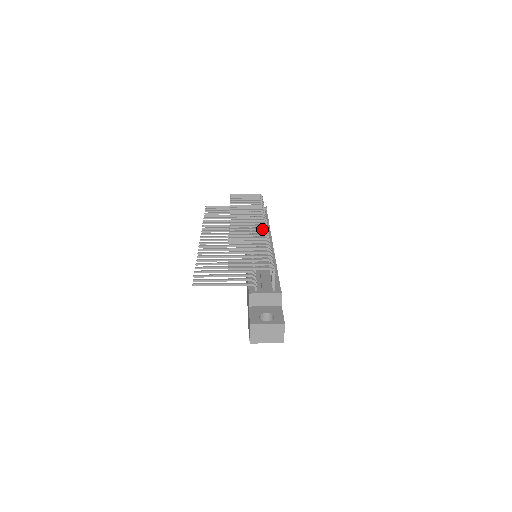
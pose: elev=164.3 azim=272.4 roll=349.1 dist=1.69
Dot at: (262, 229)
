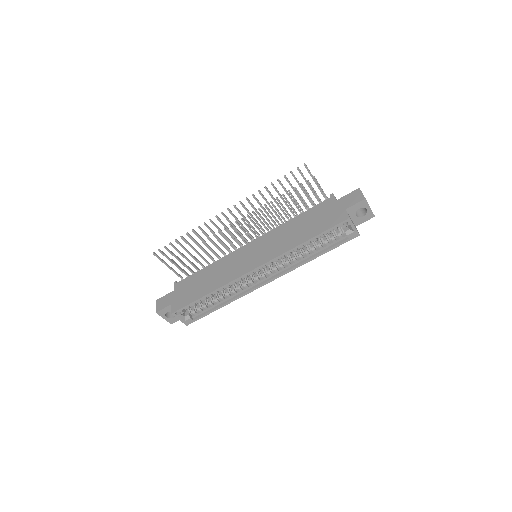
Dot at: (262, 233)
